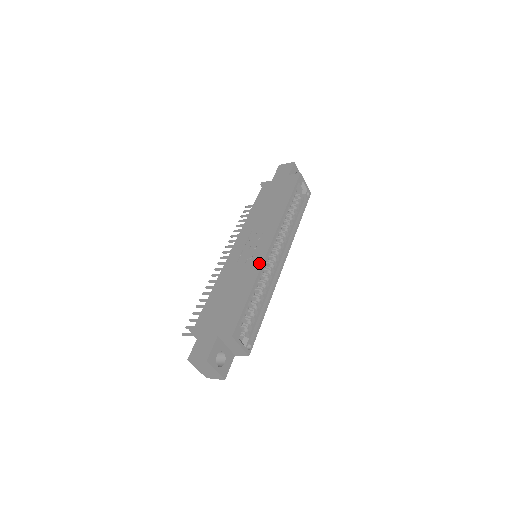
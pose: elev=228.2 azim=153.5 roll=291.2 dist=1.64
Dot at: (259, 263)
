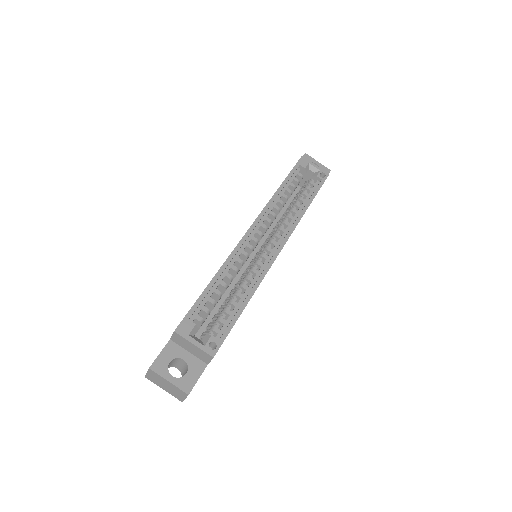
Dot at: (232, 252)
